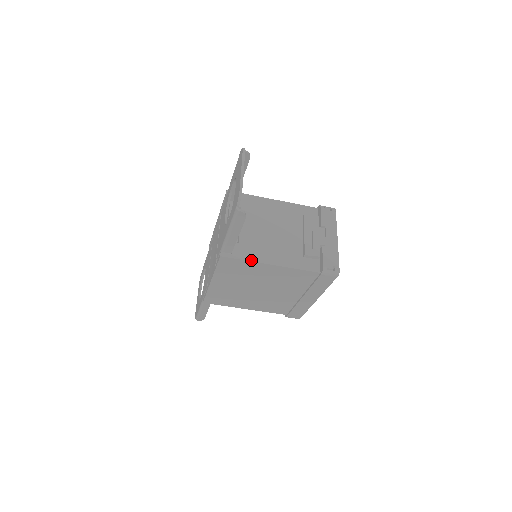
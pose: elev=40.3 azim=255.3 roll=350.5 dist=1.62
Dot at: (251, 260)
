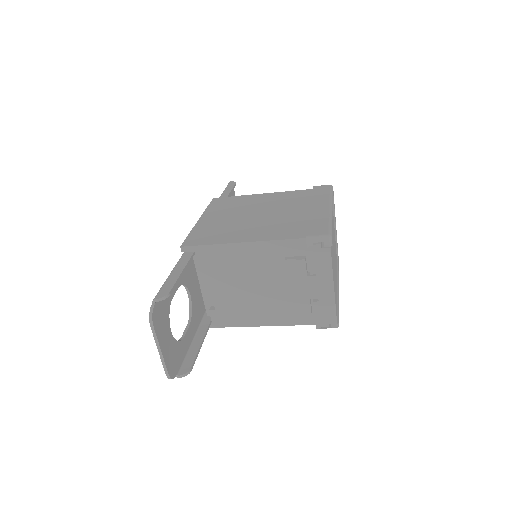
Dot at: (234, 326)
